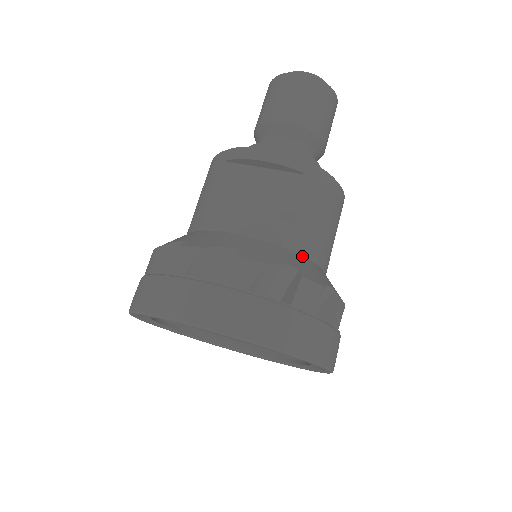
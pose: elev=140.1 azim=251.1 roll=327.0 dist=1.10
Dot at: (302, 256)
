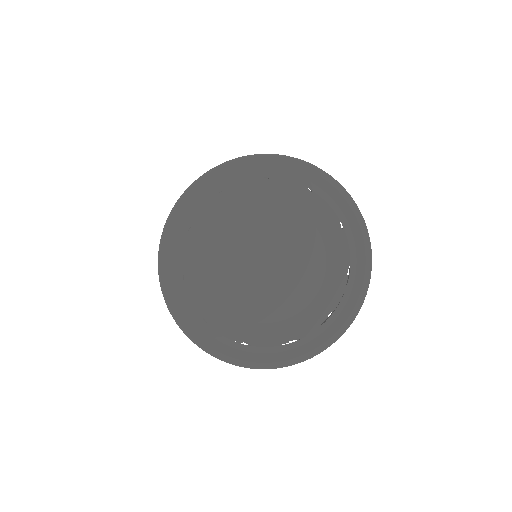
Dot at: occluded
